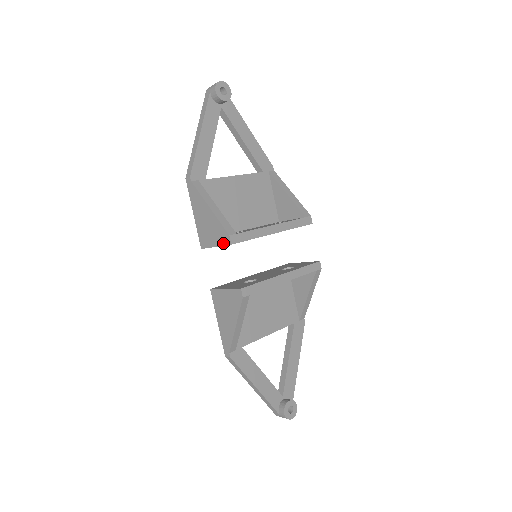
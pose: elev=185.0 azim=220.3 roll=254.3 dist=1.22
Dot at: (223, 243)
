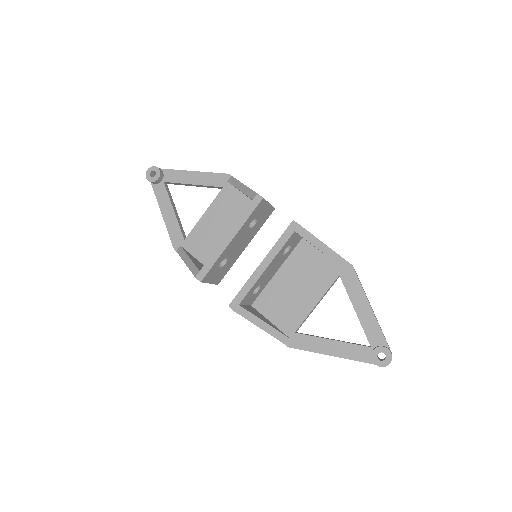
Dot at: (203, 282)
